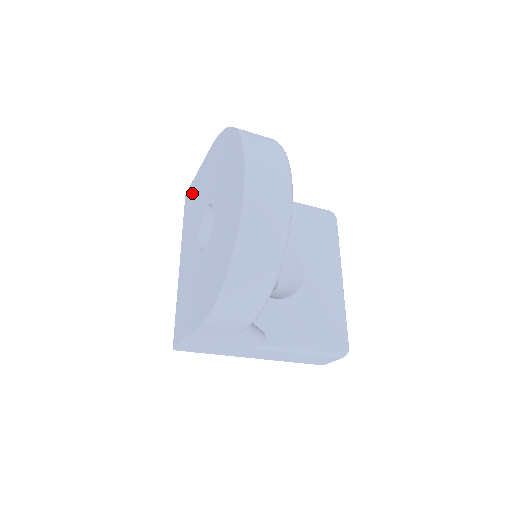
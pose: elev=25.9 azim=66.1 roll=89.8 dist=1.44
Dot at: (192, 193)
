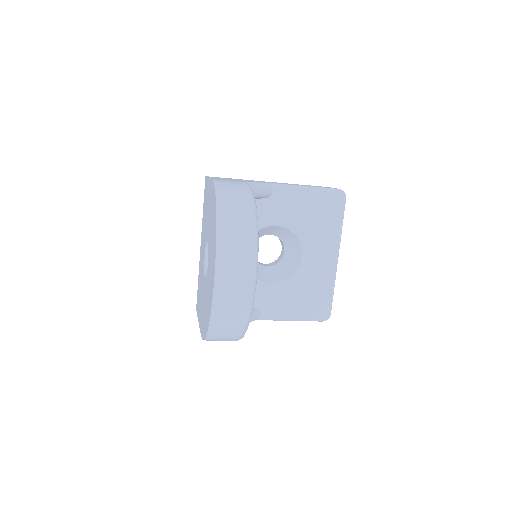
Dot at: (206, 192)
